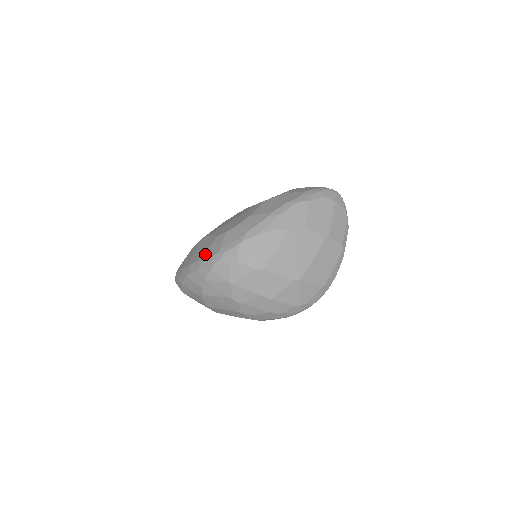
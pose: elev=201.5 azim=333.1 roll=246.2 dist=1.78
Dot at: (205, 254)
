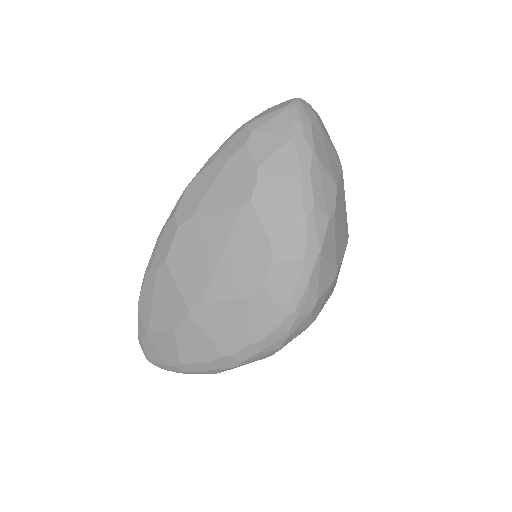
Dot at: (255, 331)
